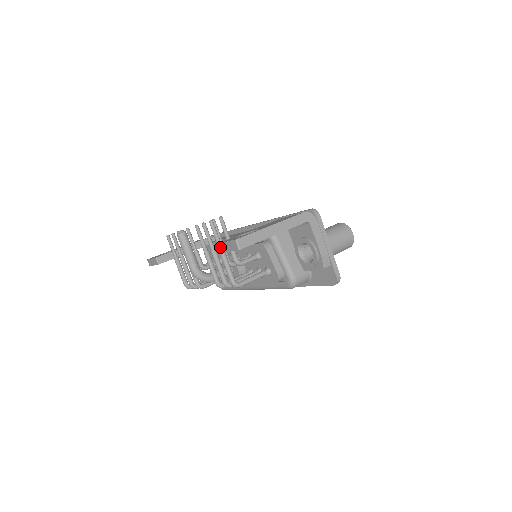
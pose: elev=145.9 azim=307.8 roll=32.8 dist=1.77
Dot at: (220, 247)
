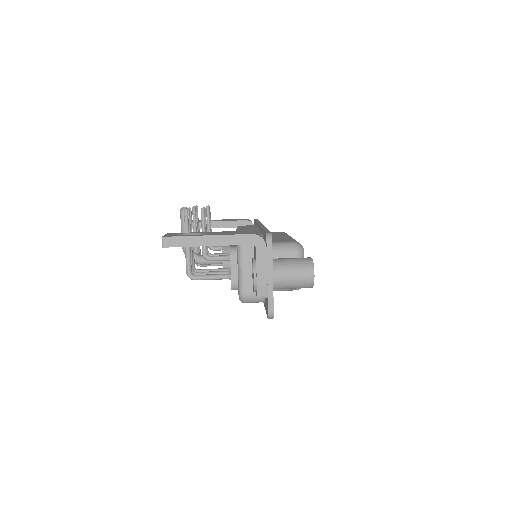
Dot at: occluded
